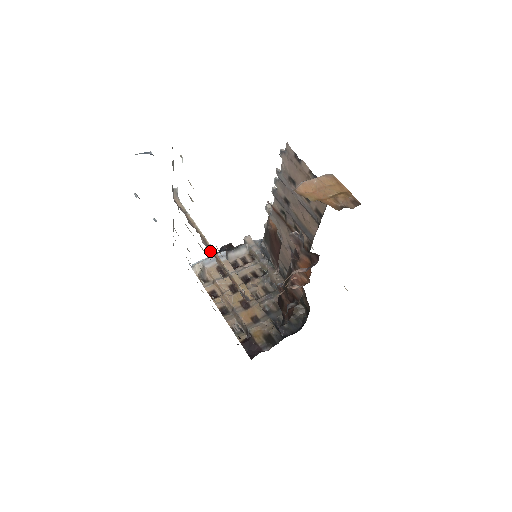
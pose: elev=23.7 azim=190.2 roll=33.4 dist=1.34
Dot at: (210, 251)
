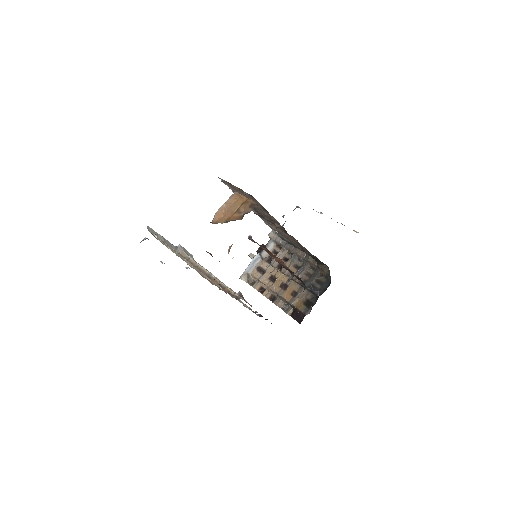
Dot at: occluded
